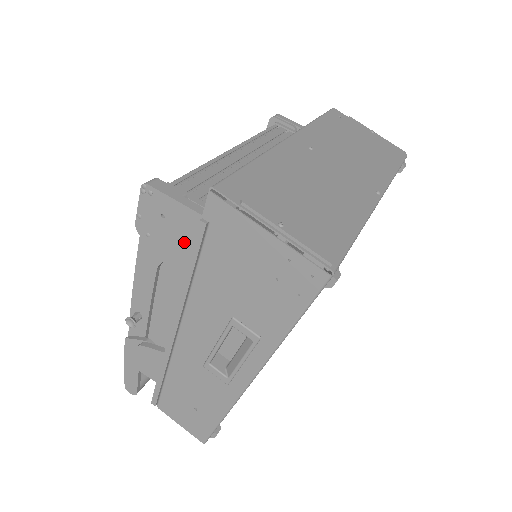
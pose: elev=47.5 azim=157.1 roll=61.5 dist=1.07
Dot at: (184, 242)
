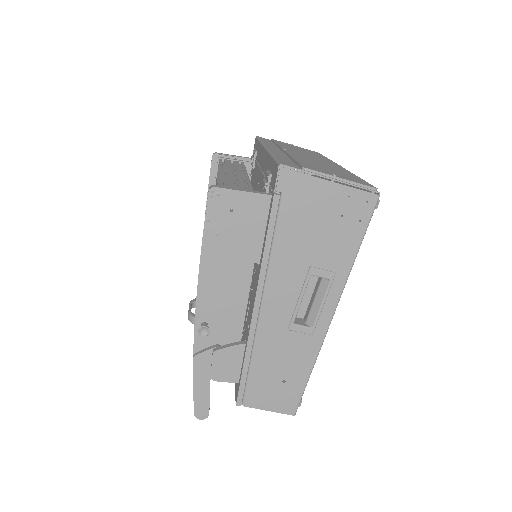
Dot at: (253, 225)
